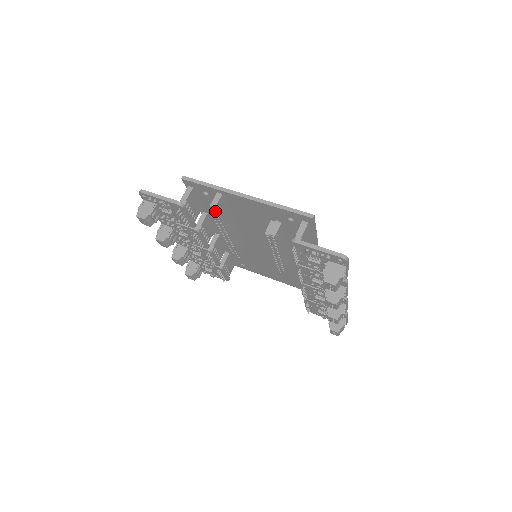
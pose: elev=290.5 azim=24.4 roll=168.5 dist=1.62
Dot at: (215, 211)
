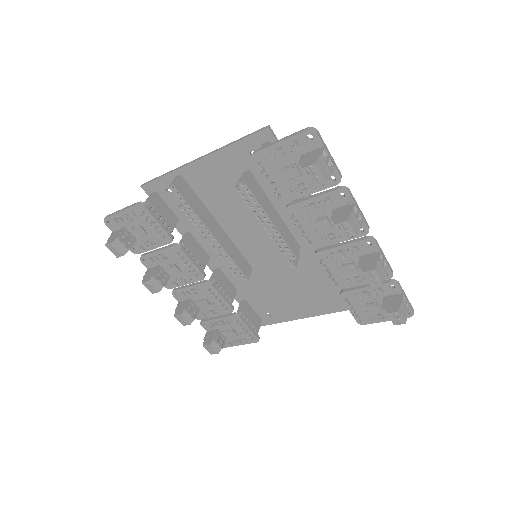
Dot at: (178, 194)
